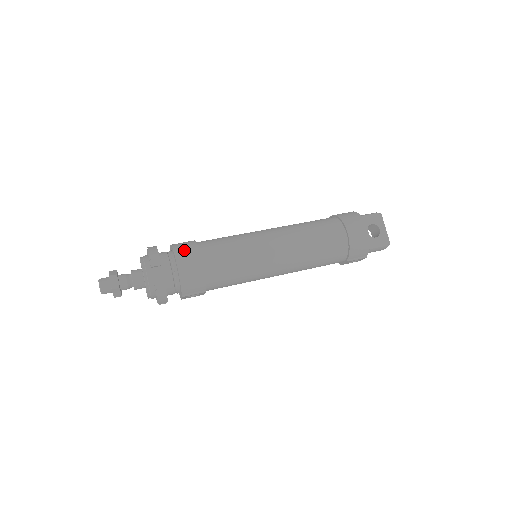
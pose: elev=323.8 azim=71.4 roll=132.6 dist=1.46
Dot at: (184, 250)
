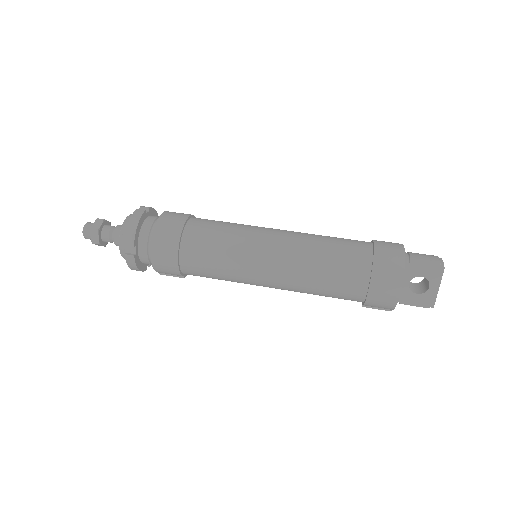
Dot at: (164, 236)
